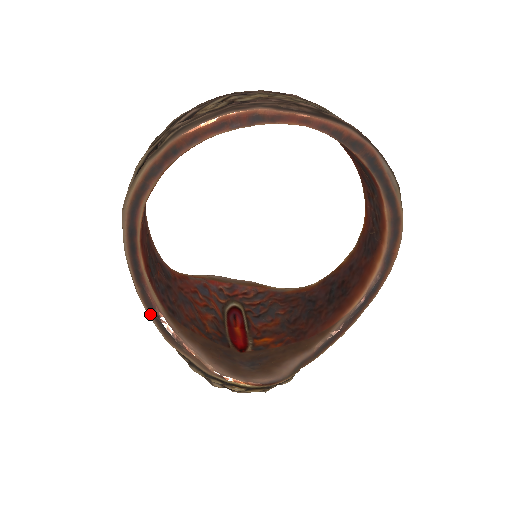
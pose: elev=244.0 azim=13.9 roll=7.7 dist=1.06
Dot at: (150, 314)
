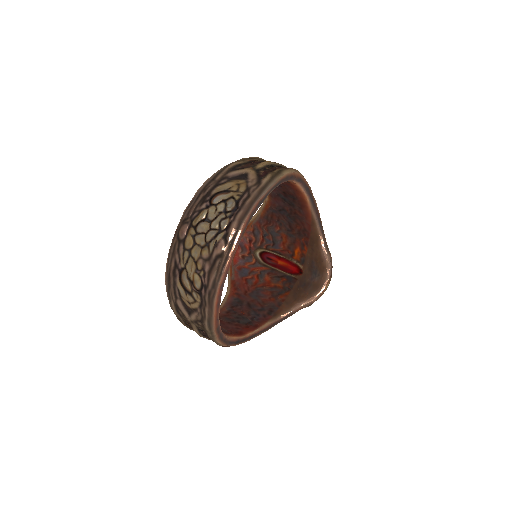
Dot at: occluded
